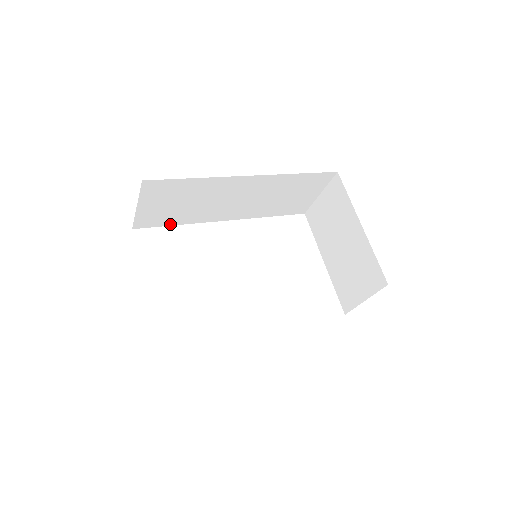
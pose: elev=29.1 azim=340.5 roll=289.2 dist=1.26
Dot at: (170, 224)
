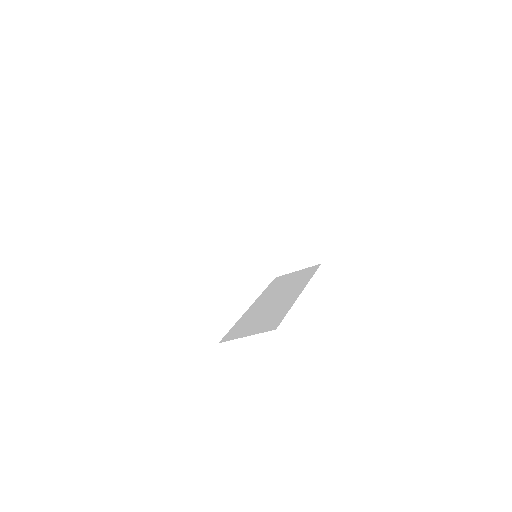
Dot at: occluded
